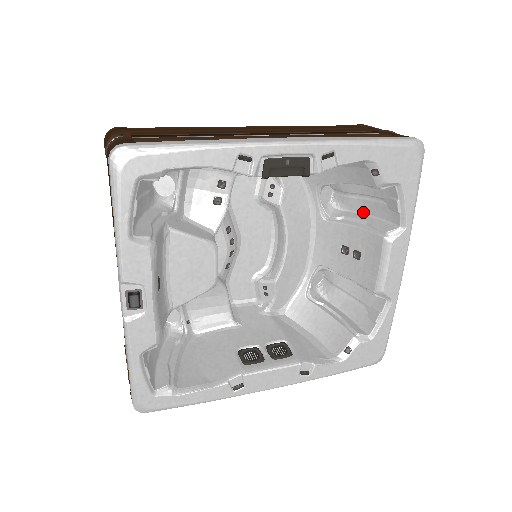
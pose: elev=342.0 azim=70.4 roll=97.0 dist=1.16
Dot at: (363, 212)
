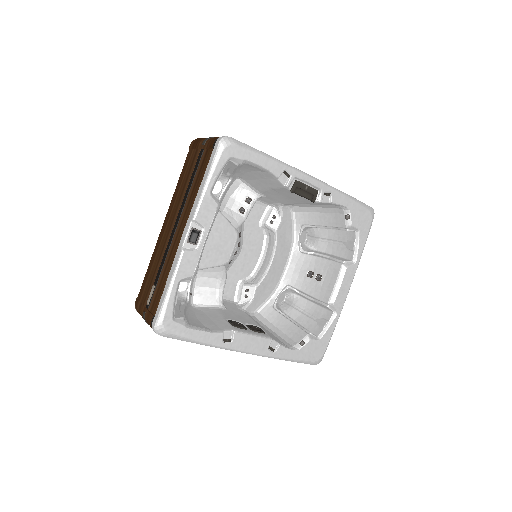
Dot at: (327, 252)
